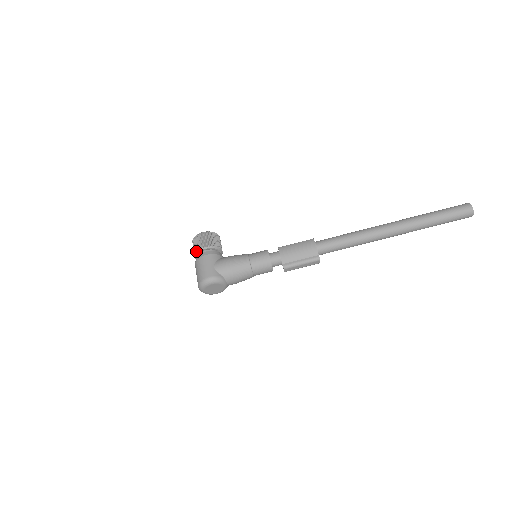
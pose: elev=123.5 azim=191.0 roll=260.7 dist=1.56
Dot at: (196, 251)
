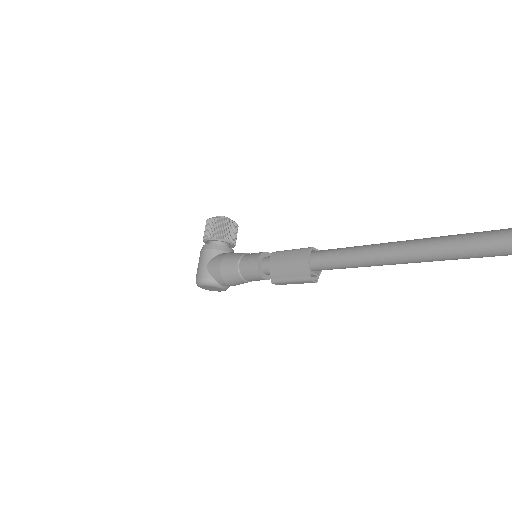
Dot at: (203, 240)
